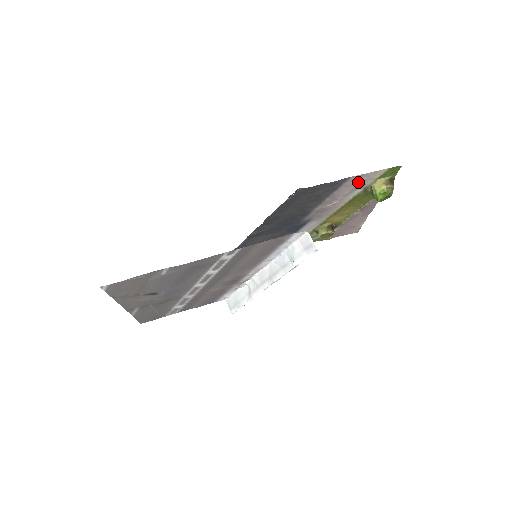
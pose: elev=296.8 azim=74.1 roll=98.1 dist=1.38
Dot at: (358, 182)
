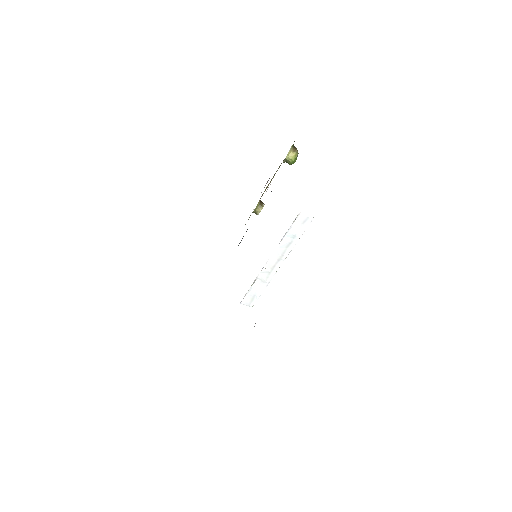
Dot at: occluded
